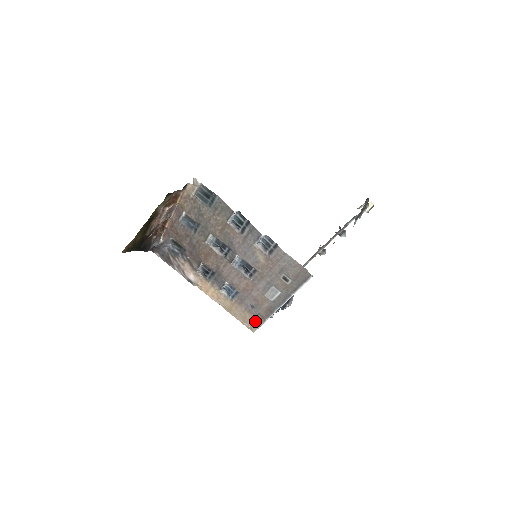
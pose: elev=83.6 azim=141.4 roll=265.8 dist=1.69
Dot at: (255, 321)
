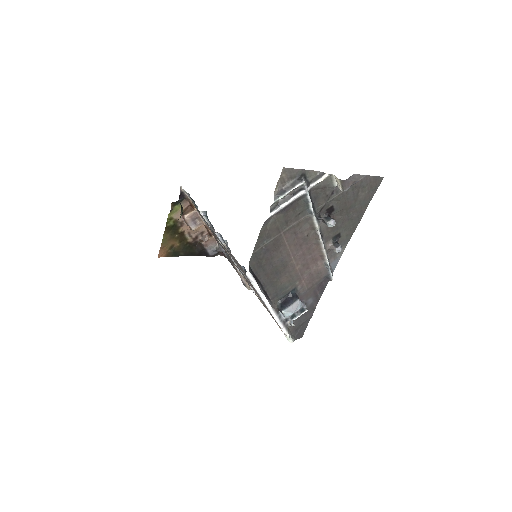
Dot at: occluded
